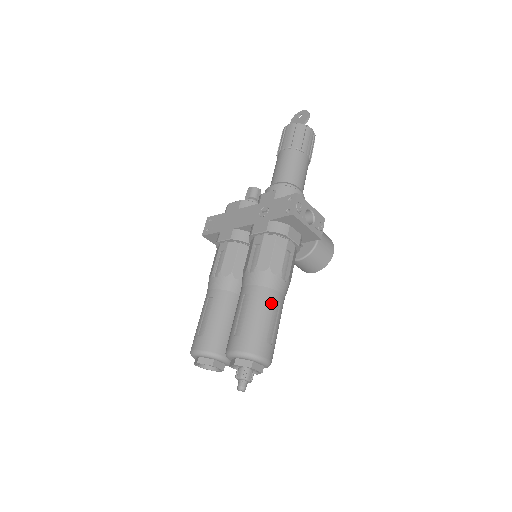
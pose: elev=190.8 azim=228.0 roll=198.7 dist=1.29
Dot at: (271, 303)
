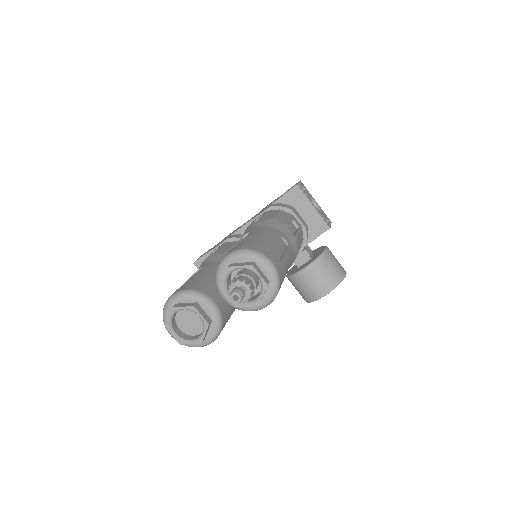
Dot at: (277, 235)
